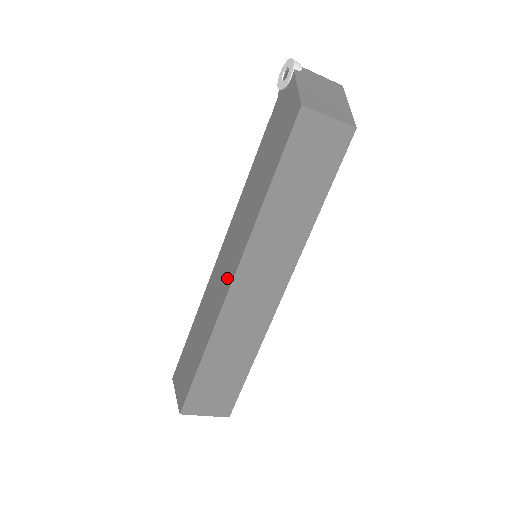
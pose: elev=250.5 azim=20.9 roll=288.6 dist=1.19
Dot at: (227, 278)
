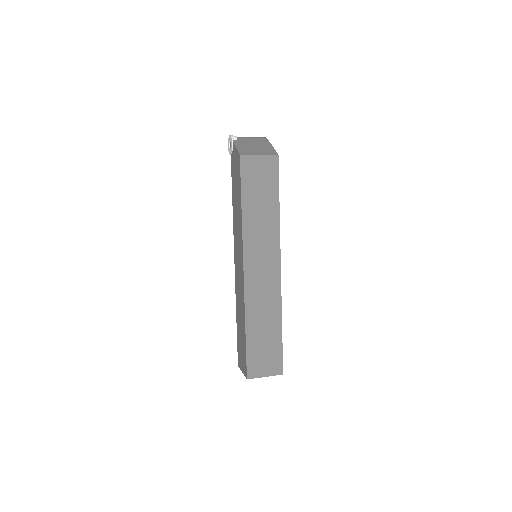
Dot at: (241, 274)
